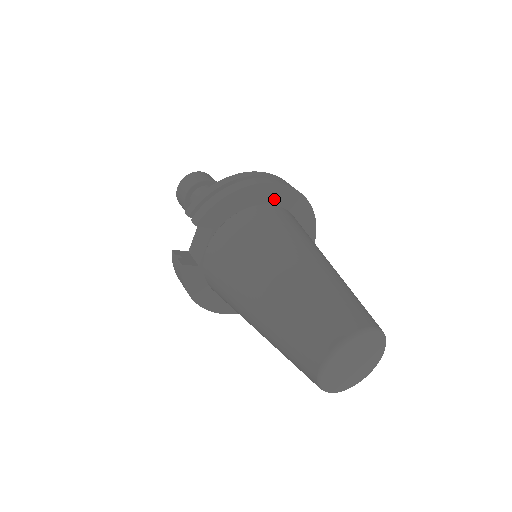
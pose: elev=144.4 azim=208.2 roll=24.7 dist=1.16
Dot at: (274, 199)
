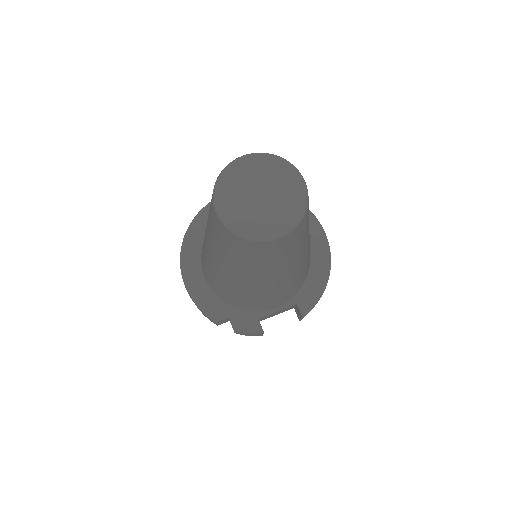
Dot at: occluded
